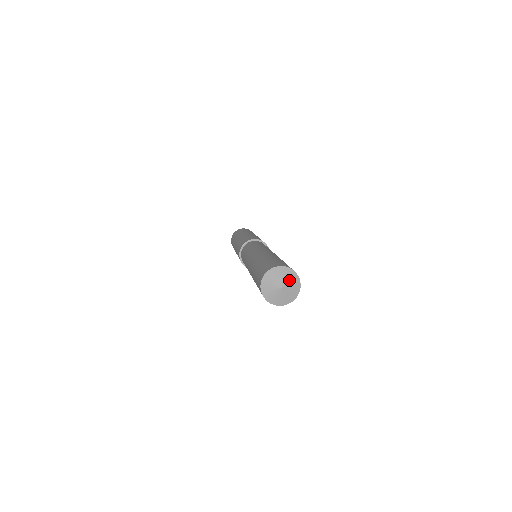
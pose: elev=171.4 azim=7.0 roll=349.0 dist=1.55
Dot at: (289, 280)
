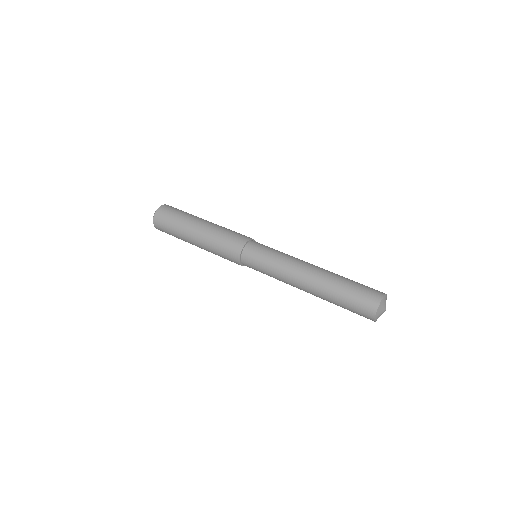
Dot at: (385, 302)
